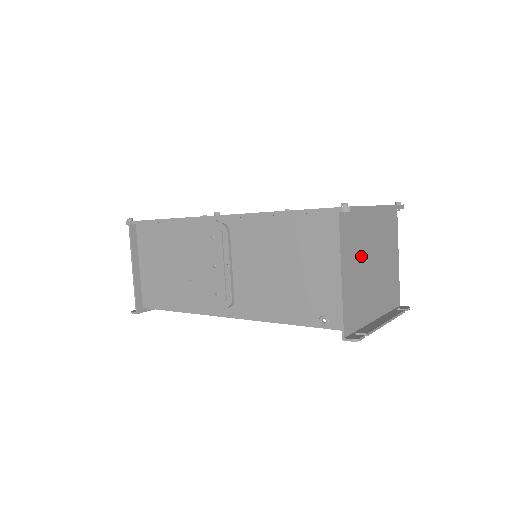
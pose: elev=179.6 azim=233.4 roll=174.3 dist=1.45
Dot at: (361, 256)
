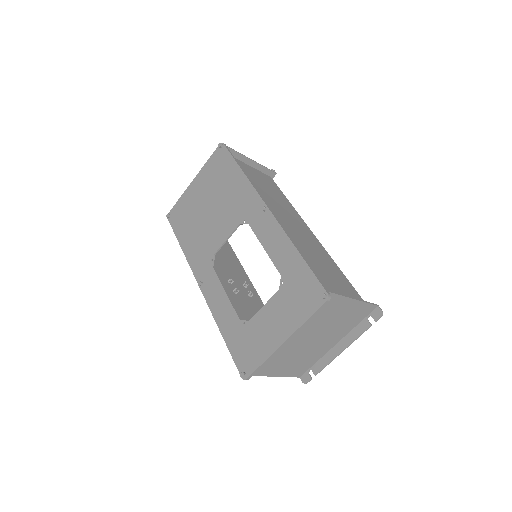
Dot at: (289, 354)
